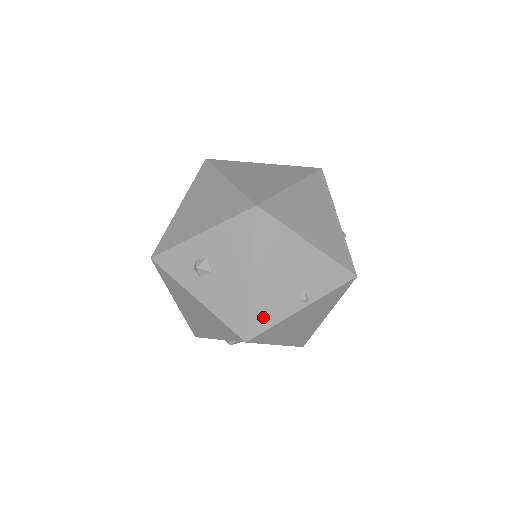
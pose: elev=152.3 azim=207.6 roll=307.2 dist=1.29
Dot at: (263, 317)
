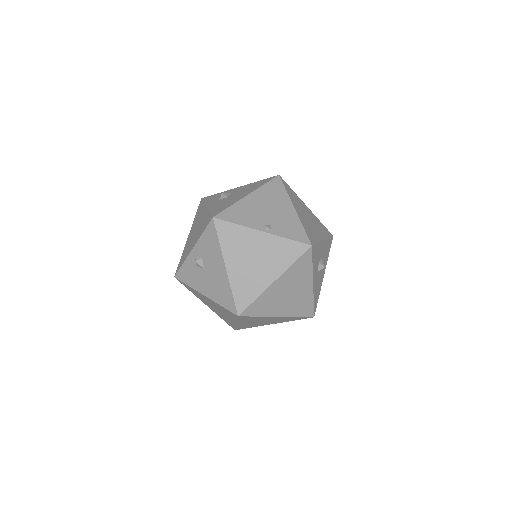
Dot at: (235, 215)
